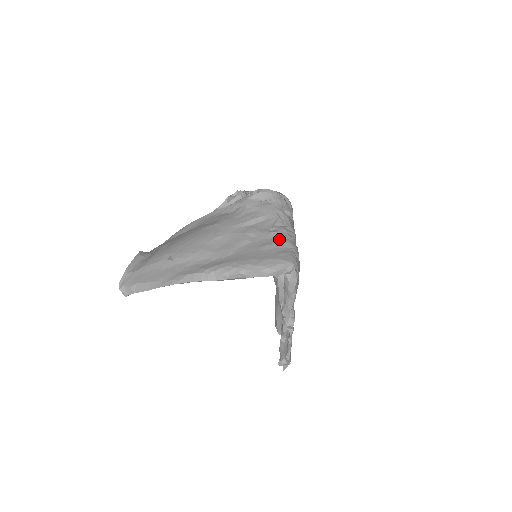
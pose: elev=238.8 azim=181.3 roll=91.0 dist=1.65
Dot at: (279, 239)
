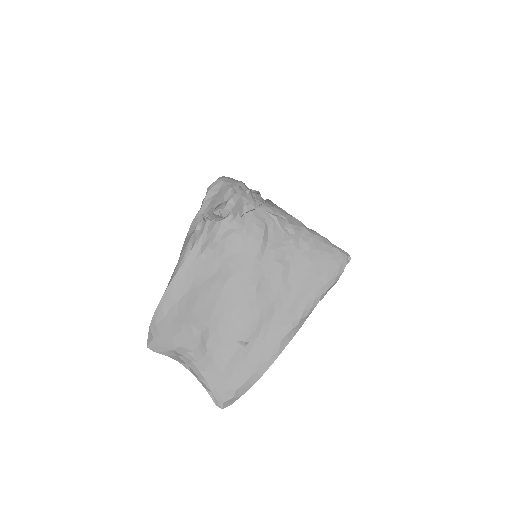
Dot at: (307, 240)
